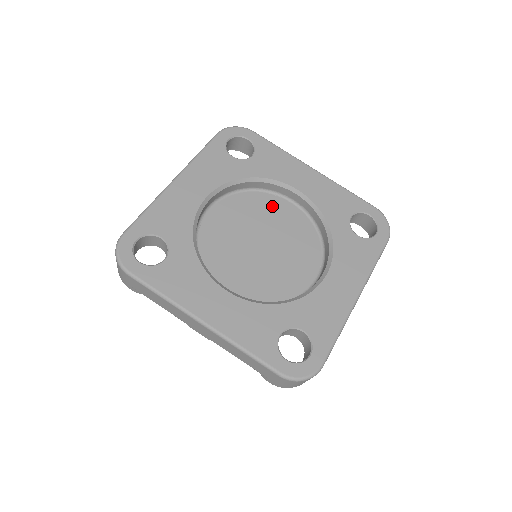
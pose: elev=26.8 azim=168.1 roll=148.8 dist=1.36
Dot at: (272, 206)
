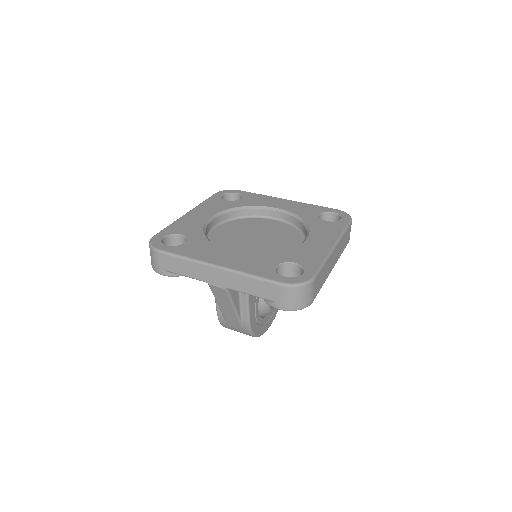
Dot at: (261, 223)
